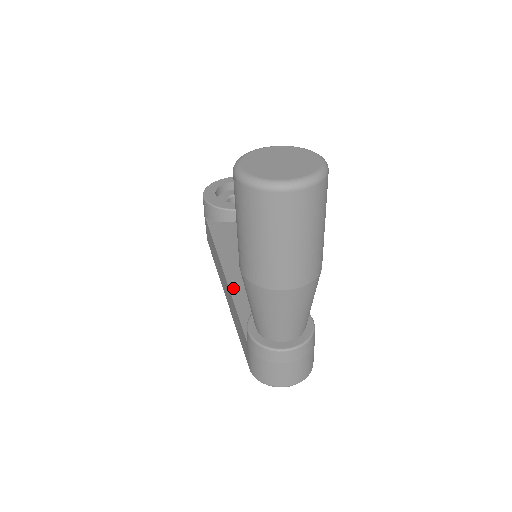
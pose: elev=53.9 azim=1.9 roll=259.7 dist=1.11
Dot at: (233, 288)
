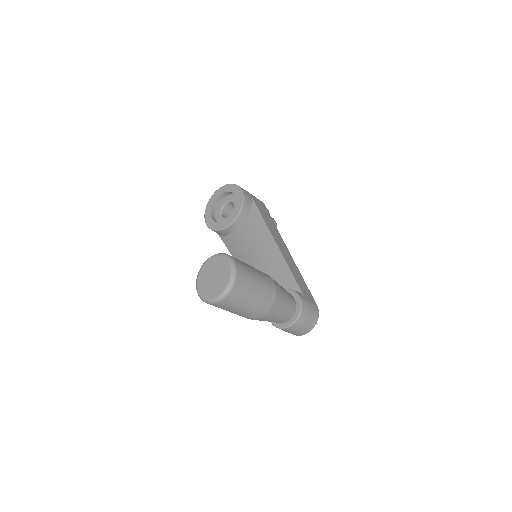
Dot at: occluded
